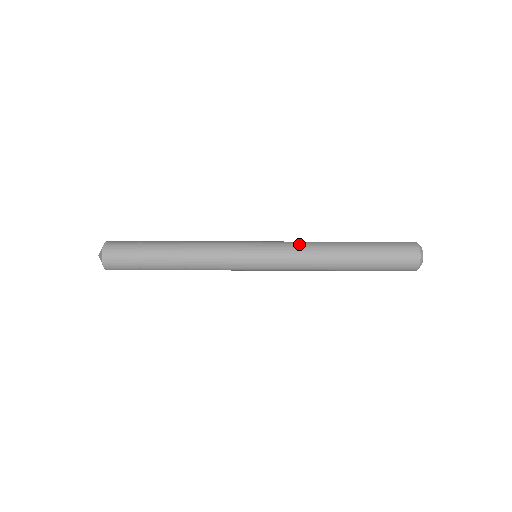
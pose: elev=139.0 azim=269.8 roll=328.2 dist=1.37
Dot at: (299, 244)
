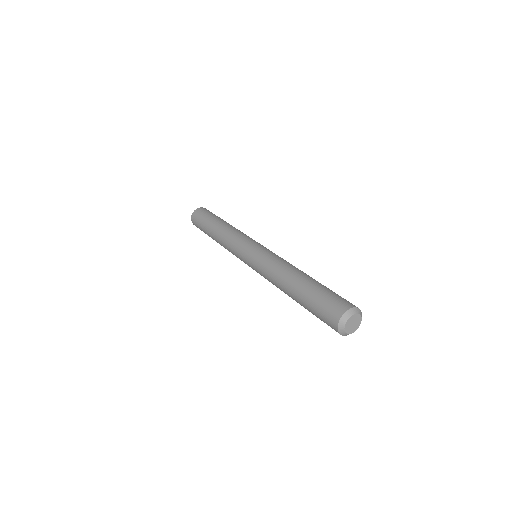
Dot at: (270, 263)
